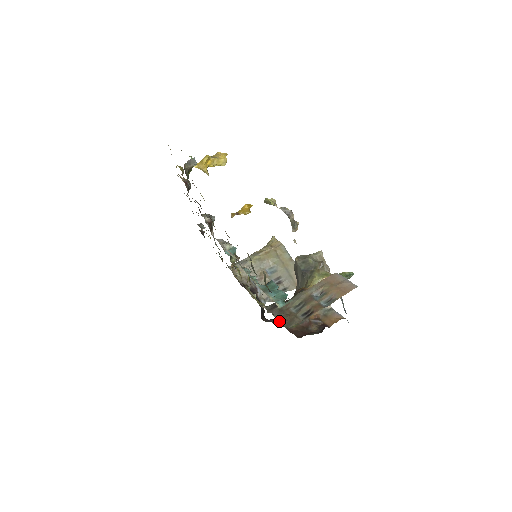
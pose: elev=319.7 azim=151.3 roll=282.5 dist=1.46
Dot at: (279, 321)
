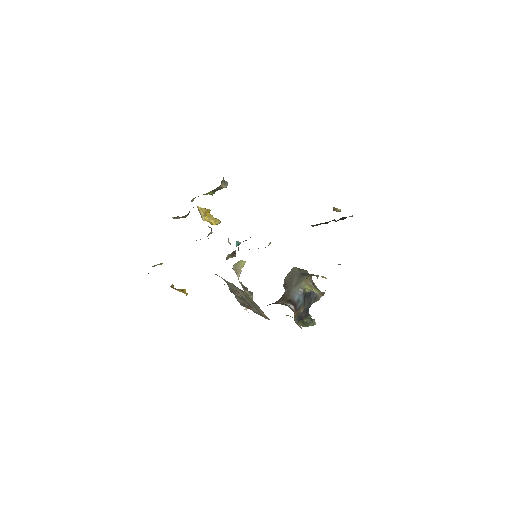
Dot at: occluded
